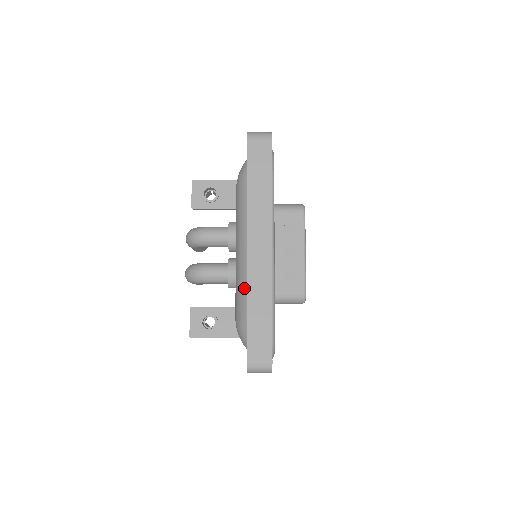
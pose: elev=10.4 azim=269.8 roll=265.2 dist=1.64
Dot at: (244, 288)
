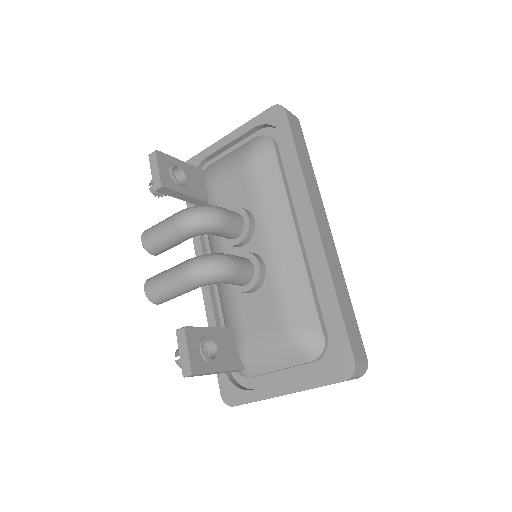
Dot at: (303, 277)
